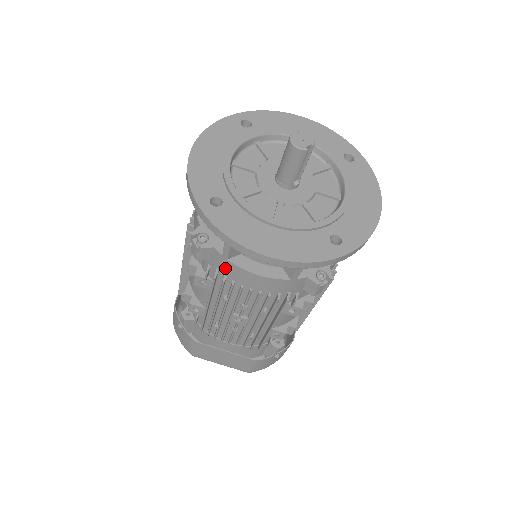
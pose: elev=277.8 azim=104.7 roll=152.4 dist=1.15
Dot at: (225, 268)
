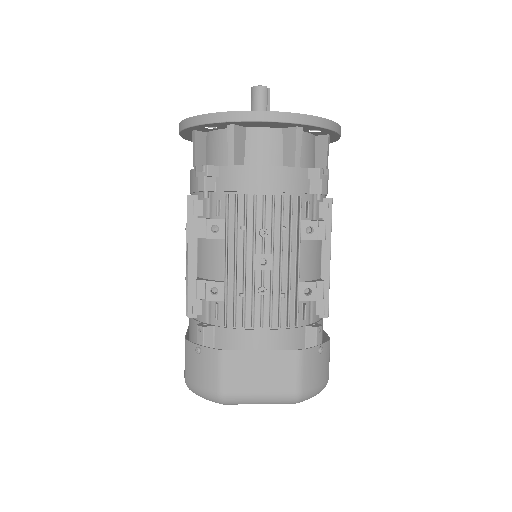
Dot at: (234, 180)
